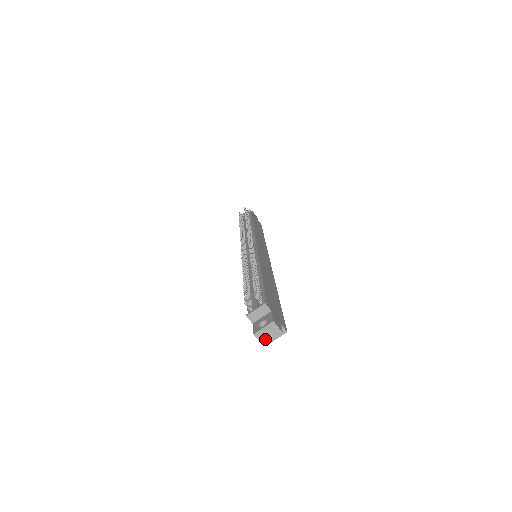
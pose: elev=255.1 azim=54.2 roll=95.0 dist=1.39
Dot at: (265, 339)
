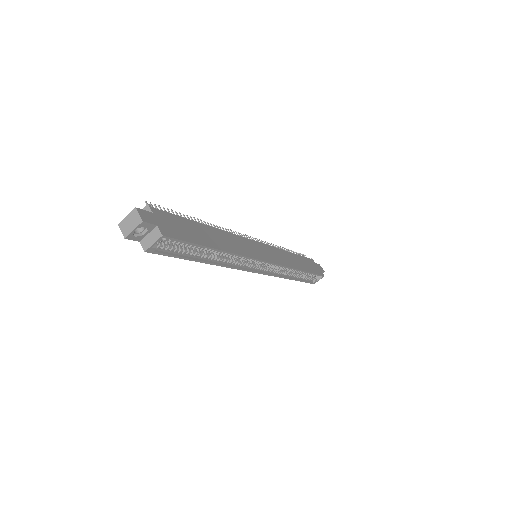
Dot at: (127, 230)
